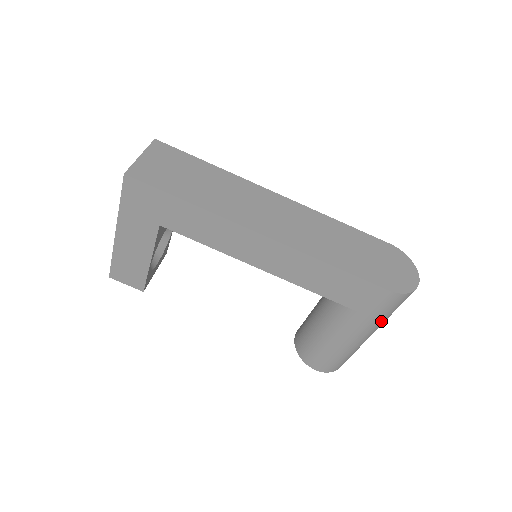
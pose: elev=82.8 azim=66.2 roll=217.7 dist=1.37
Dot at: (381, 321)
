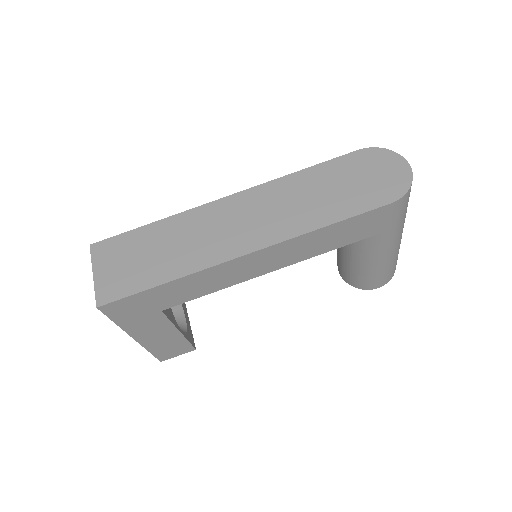
Dot at: (403, 221)
